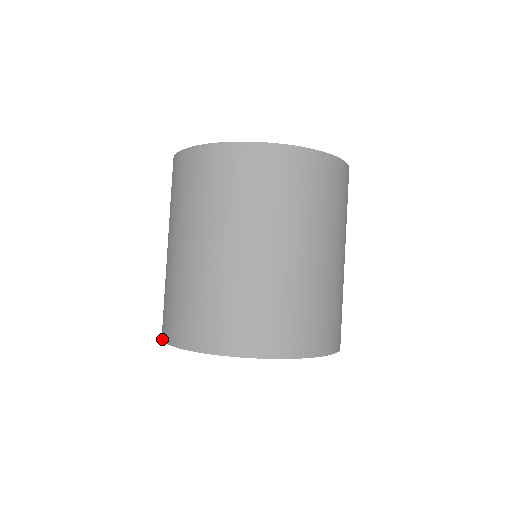
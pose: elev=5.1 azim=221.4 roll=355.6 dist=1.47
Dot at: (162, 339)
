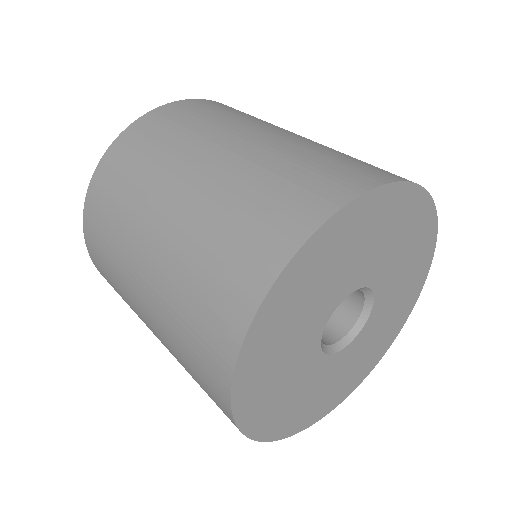
Dot at: (232, 364)
